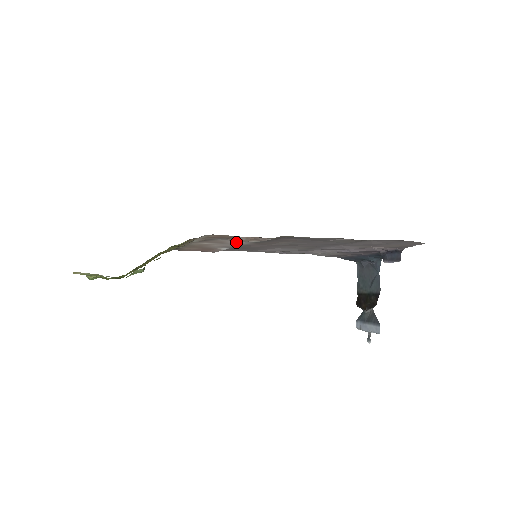
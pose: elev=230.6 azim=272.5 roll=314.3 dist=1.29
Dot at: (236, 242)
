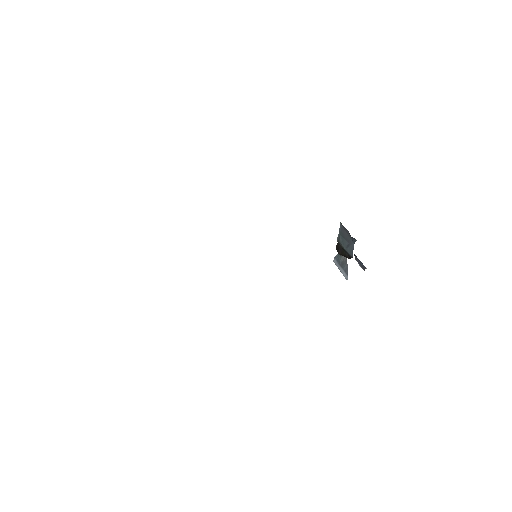
Dot at: occluded
